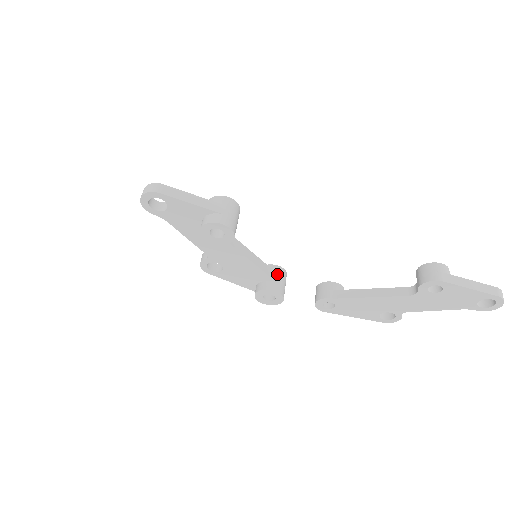
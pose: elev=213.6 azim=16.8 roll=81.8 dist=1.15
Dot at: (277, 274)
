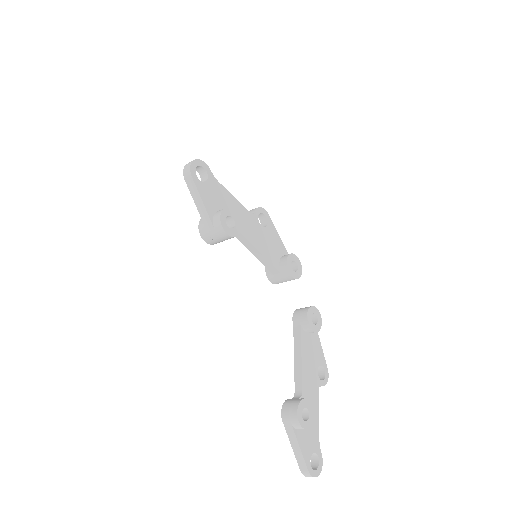
Dot at: (280, 273)
